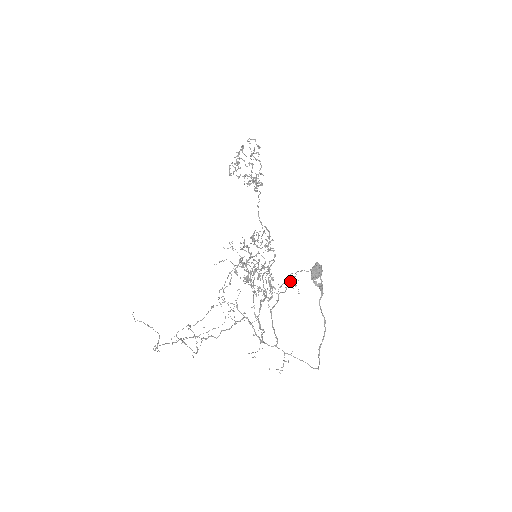
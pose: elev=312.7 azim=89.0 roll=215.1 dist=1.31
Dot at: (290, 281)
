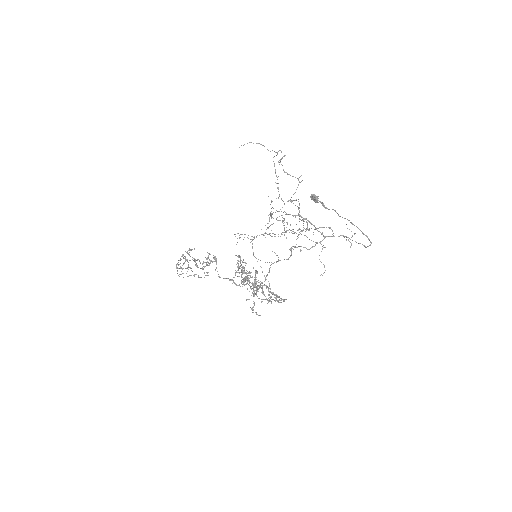
Dot at: occluded
